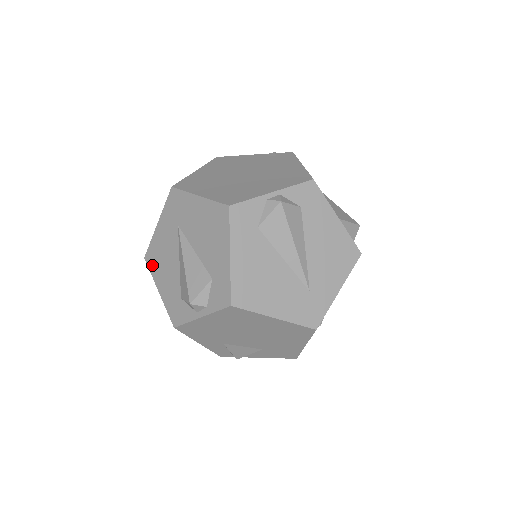
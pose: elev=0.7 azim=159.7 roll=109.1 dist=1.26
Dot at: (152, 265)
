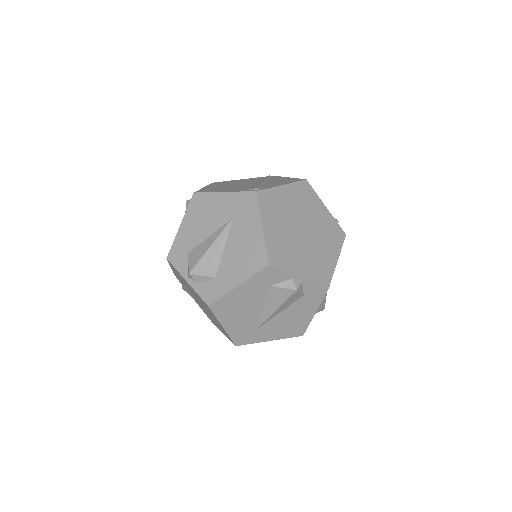
Dot at: (193, 206)
